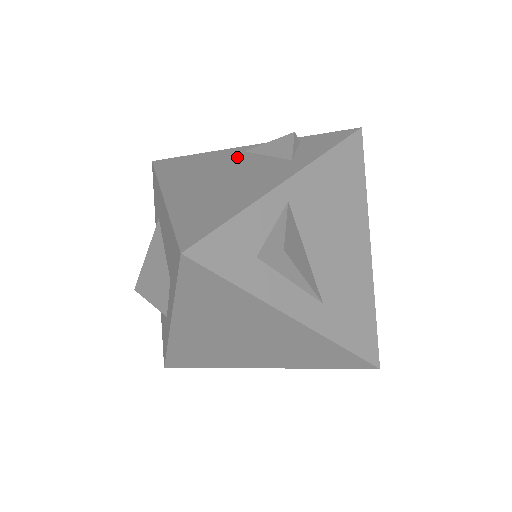
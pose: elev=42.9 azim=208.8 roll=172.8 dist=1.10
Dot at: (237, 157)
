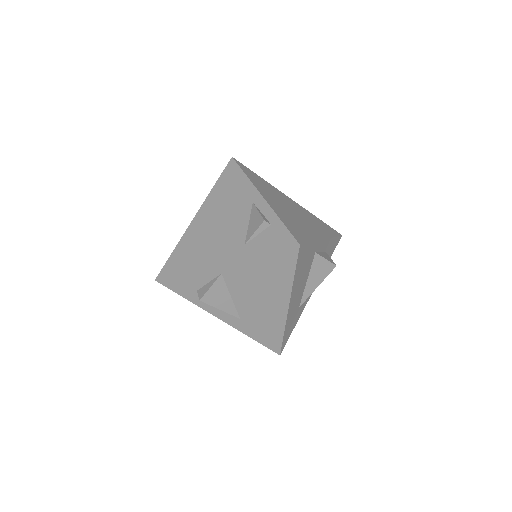
Dot at: (244, 207)
